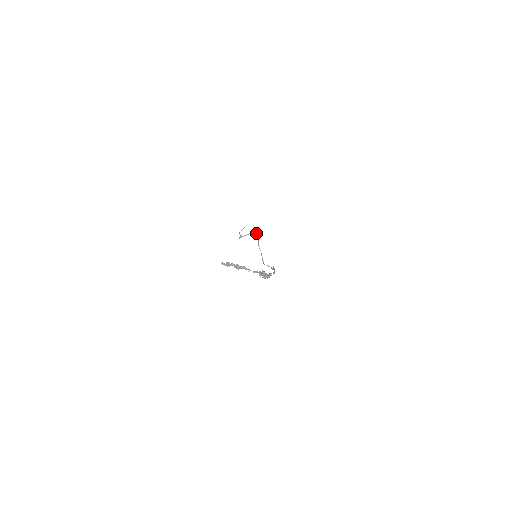
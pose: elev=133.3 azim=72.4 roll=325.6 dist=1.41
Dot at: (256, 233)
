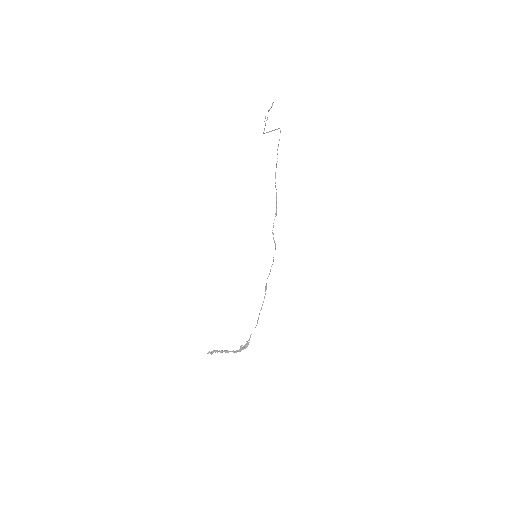
Dot at: (279, 140)
